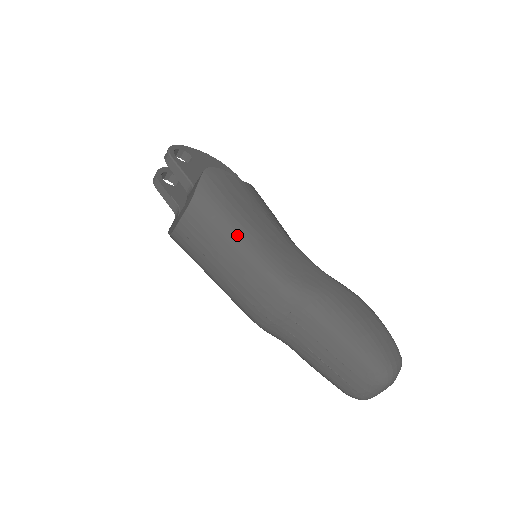
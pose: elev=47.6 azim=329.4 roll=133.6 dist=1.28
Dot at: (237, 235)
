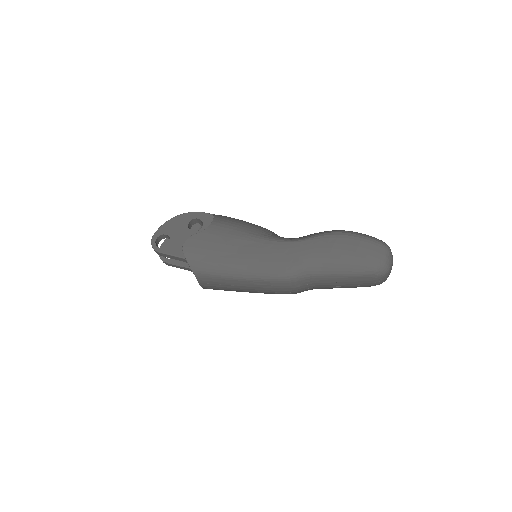
Dot at: (235, 272)
